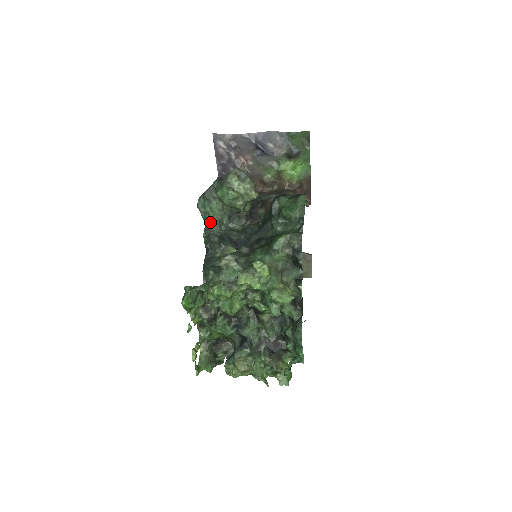
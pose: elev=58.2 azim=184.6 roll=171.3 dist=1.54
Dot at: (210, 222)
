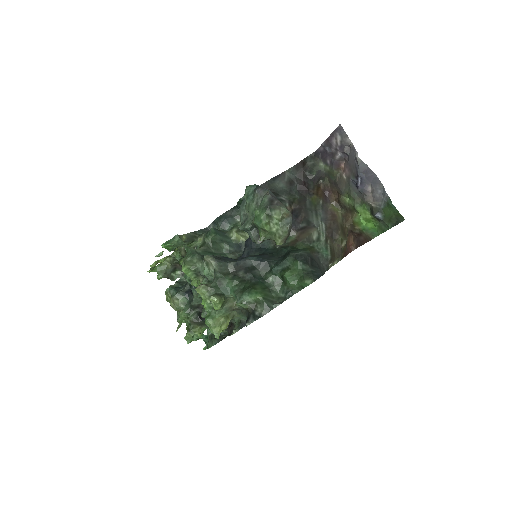
Dot at: (242, 209)
